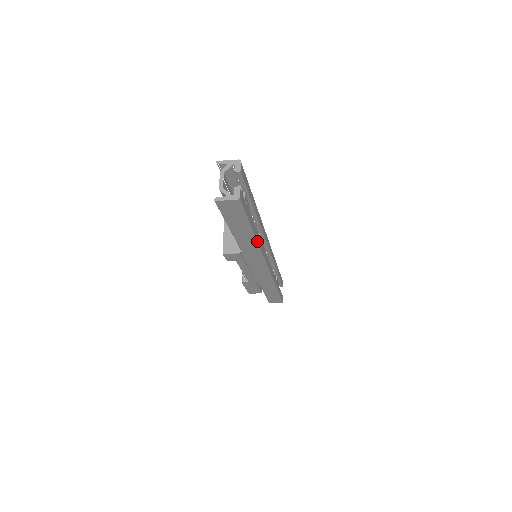
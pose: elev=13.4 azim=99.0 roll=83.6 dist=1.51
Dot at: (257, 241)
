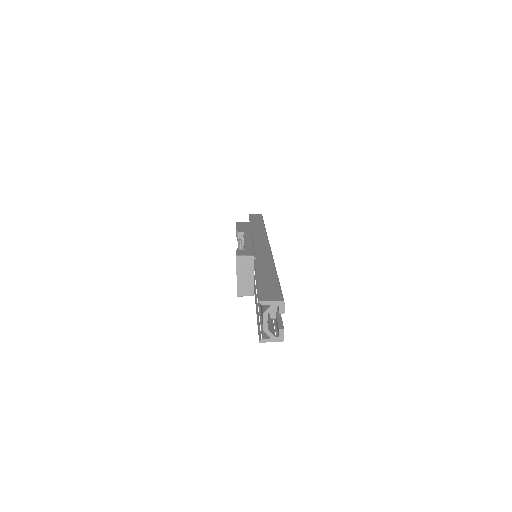
Dot at: occluded
